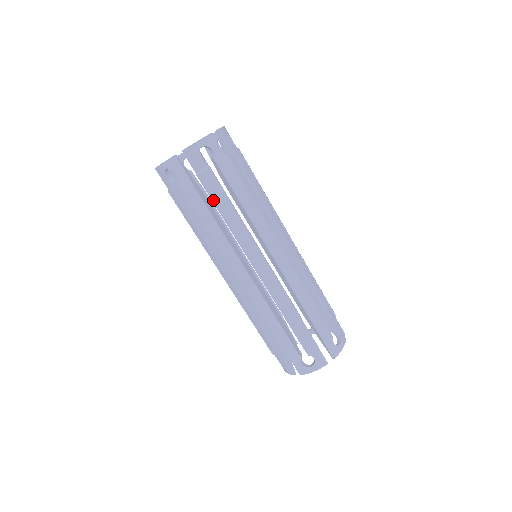
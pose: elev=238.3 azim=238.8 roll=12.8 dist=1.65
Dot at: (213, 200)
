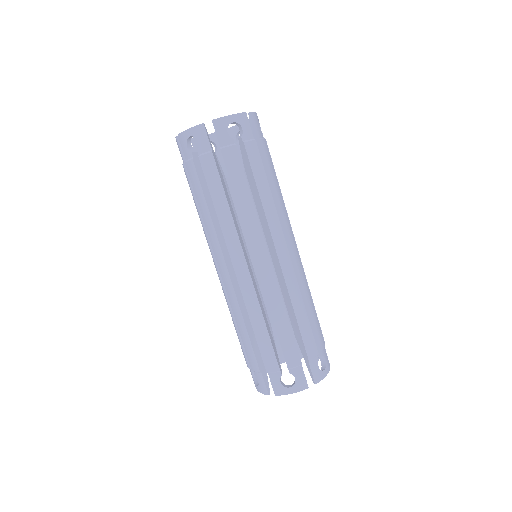
Dot at: (231, 179)
